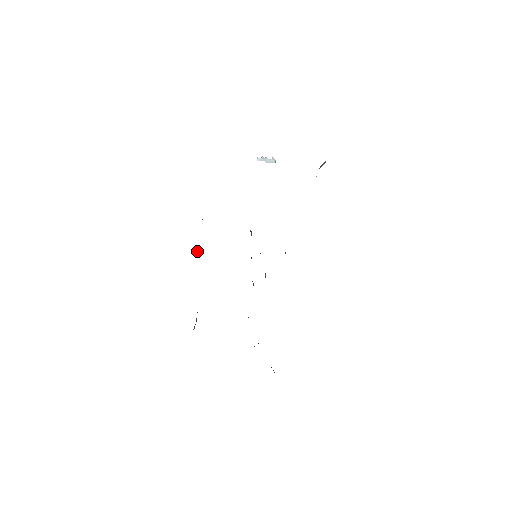
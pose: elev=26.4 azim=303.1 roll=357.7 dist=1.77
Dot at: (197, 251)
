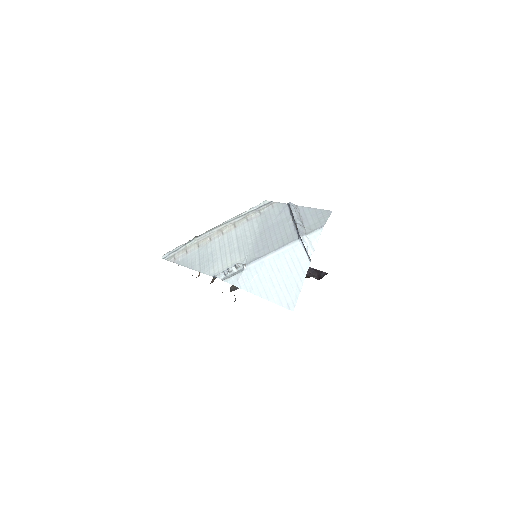
Dot at: (199, 274)
